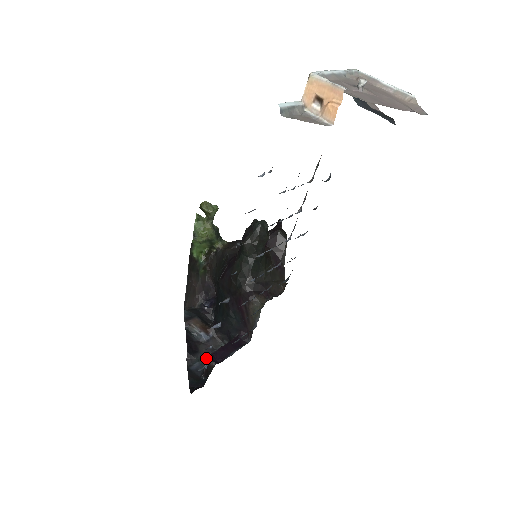
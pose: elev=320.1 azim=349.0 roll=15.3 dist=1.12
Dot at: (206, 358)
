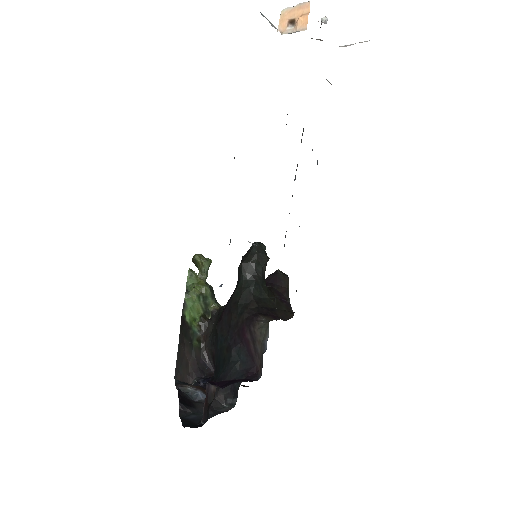
Dot at: occluded
